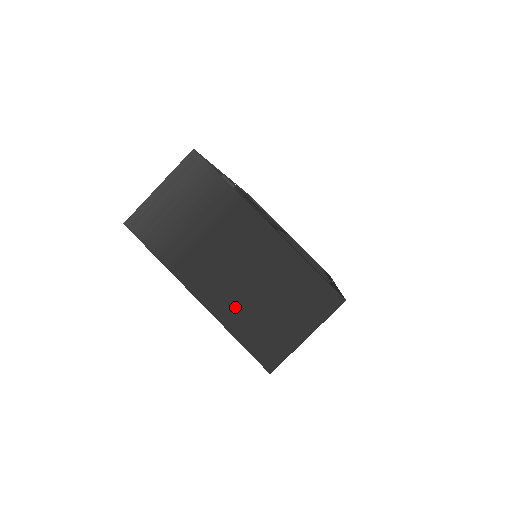
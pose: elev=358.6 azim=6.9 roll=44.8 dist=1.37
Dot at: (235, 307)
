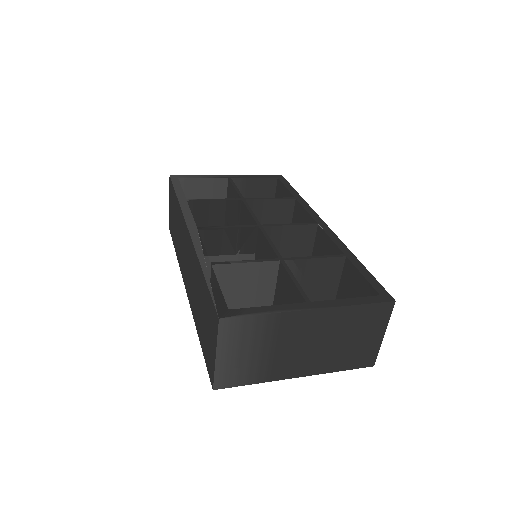
Dot at: (327, 361)
